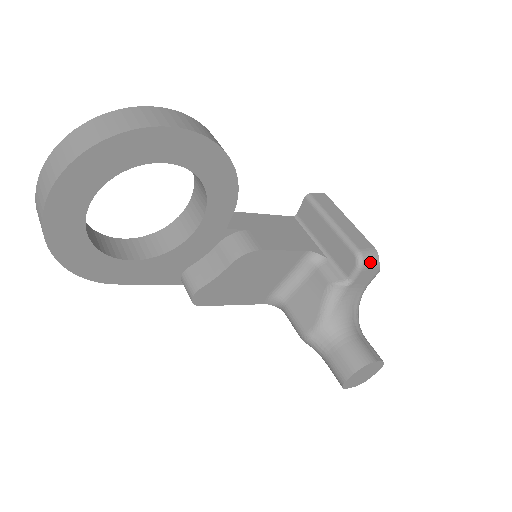
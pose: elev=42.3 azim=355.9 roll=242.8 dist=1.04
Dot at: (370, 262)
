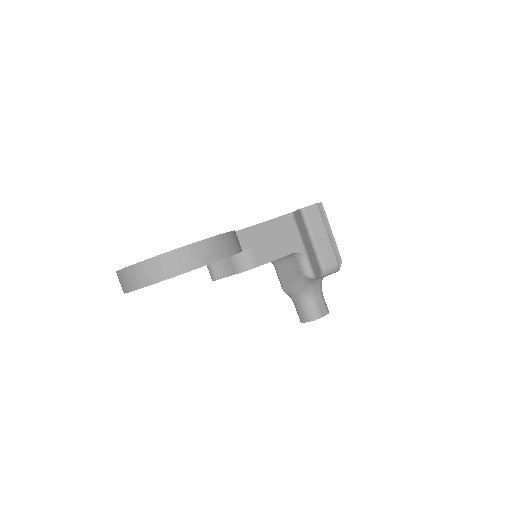
Dot at: (330, 273)
